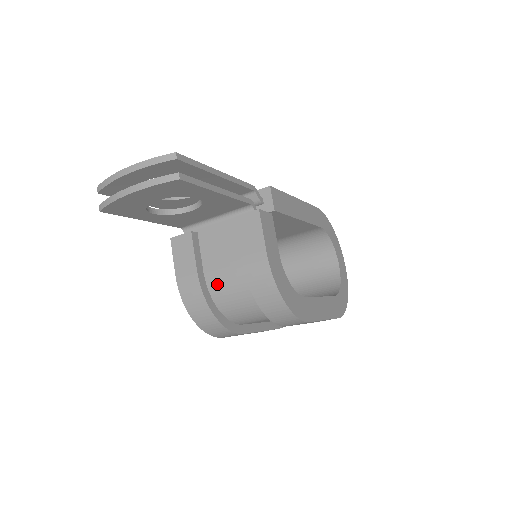
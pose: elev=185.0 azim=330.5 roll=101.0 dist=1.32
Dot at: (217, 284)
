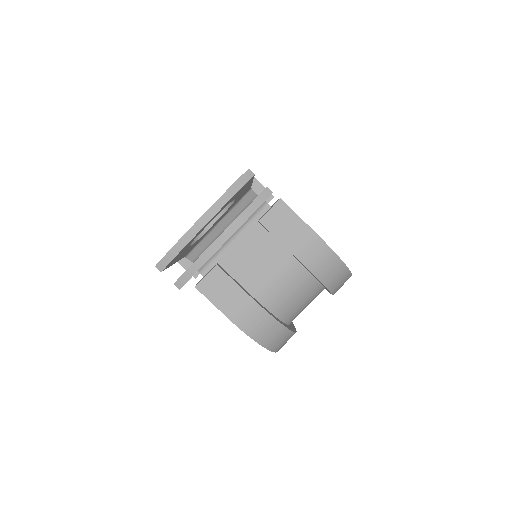
Dot at: (272, 296)
